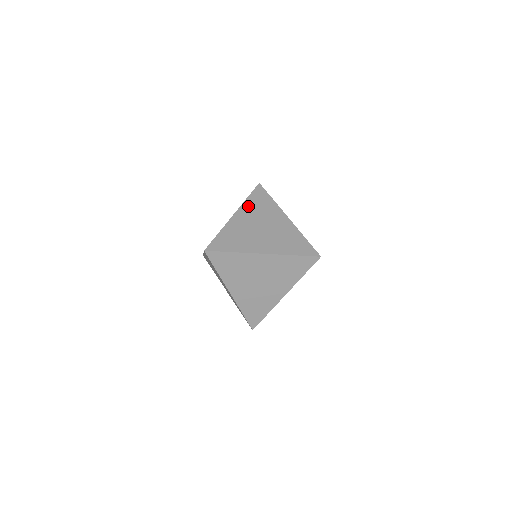
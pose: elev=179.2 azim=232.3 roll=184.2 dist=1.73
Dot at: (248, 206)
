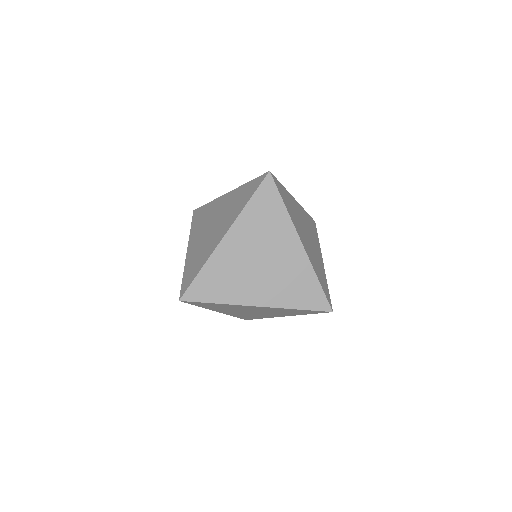
Dot at: (246, 221)
